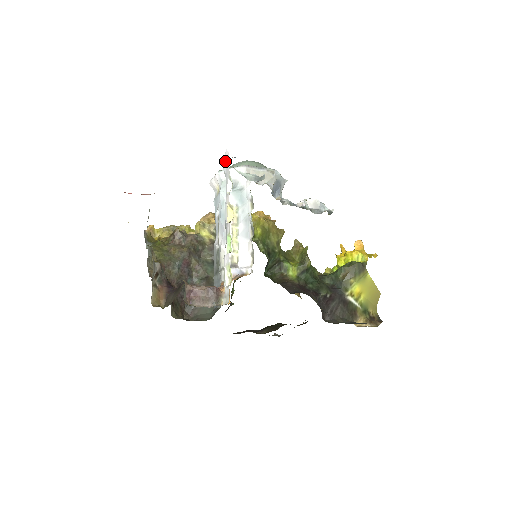
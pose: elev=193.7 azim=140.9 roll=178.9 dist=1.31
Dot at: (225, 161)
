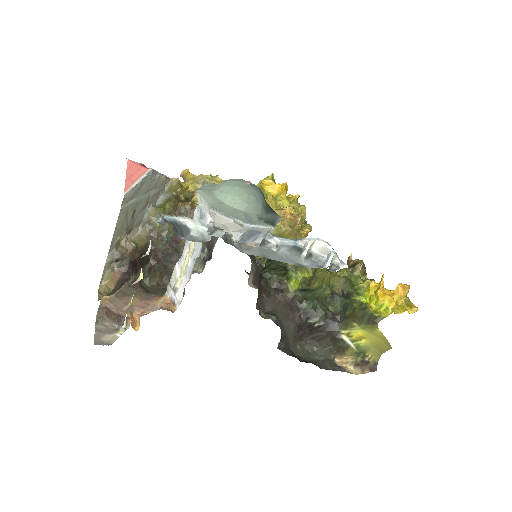
Dot at: occluded
